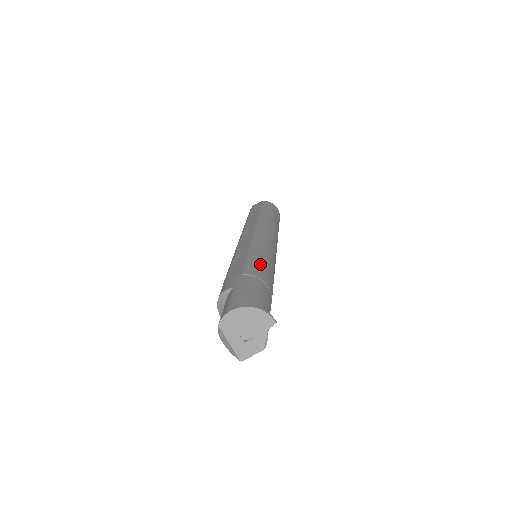
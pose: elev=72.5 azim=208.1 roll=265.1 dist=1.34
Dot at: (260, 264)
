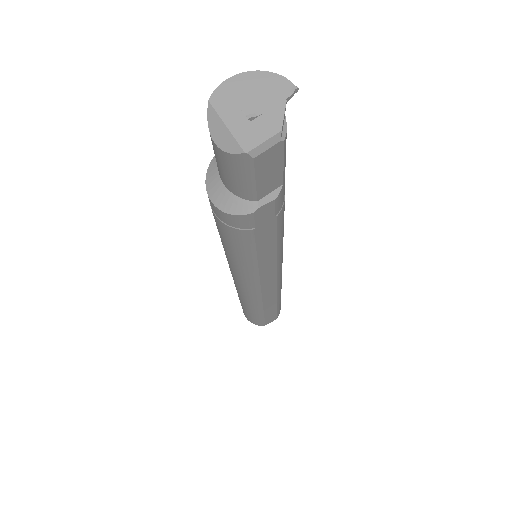
Dot at: occluded
